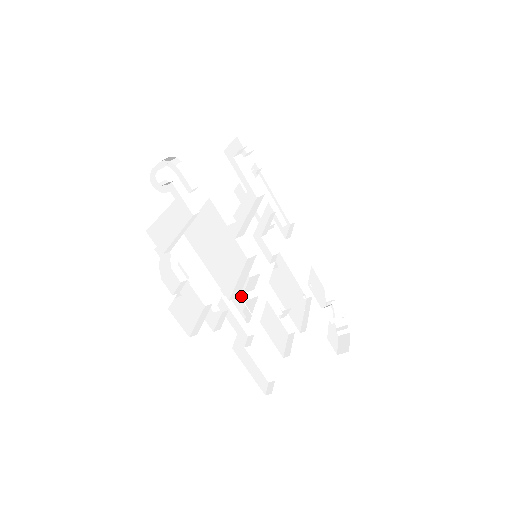
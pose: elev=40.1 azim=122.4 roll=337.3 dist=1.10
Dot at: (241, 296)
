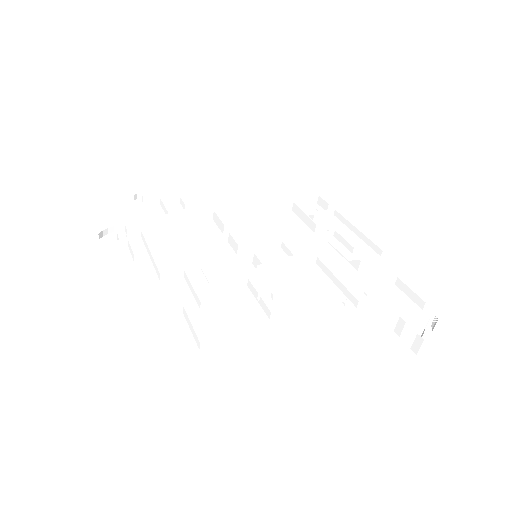
Dot at: occluded
